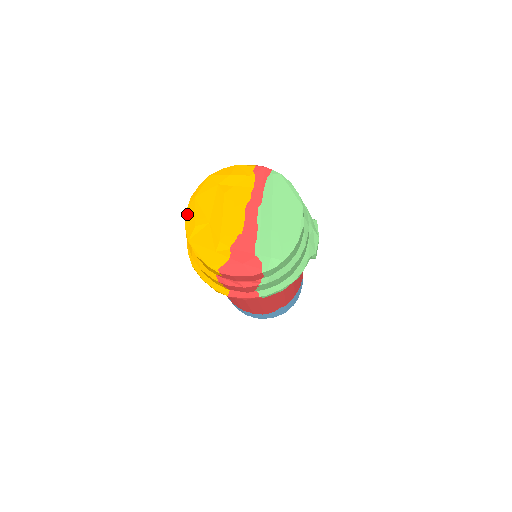
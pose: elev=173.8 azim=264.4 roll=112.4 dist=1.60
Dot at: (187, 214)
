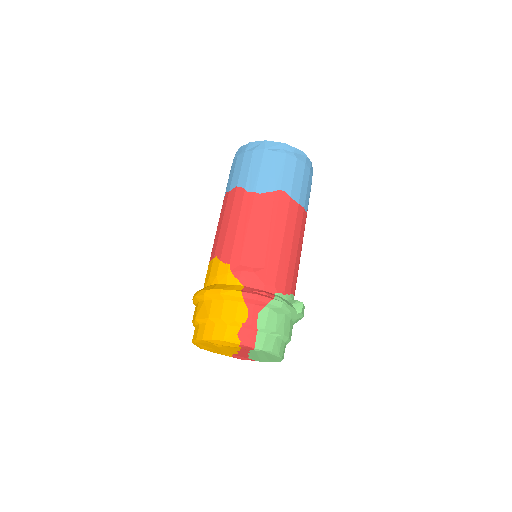
Dot at: occluded
